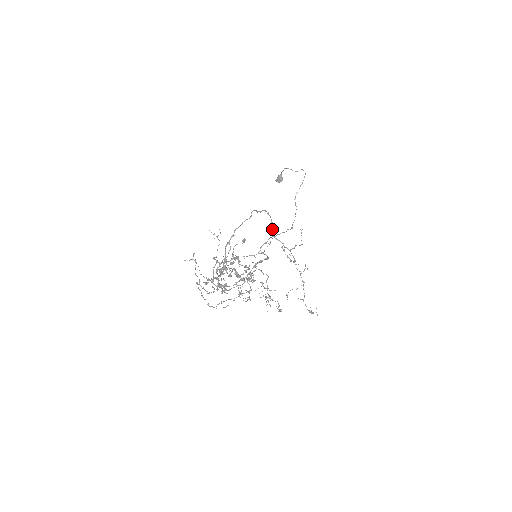
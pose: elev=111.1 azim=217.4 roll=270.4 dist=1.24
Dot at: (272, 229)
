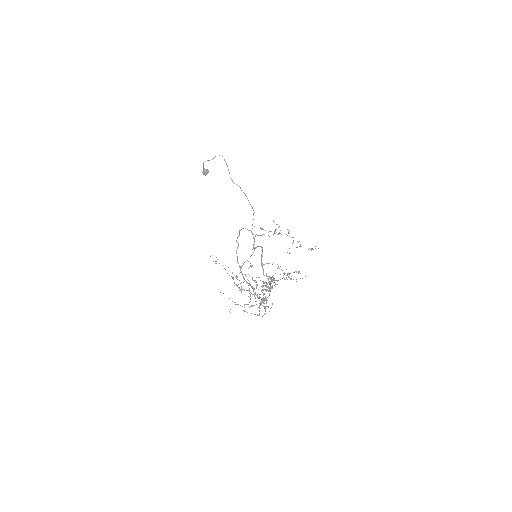
Dot at: occluded
